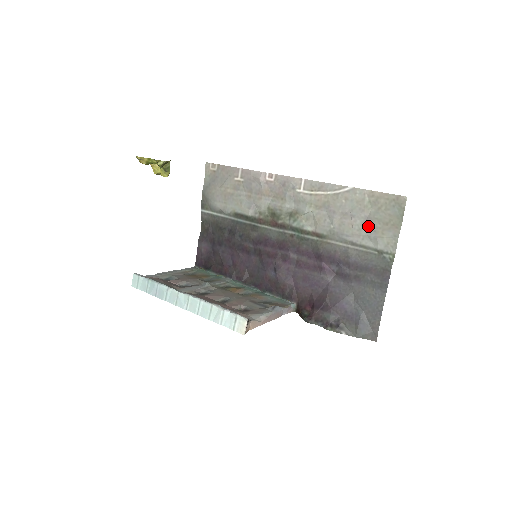
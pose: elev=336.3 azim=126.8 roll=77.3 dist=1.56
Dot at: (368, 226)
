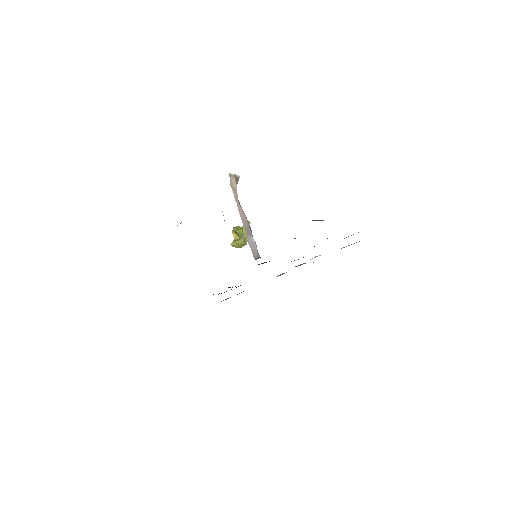
Dot at: occluded
